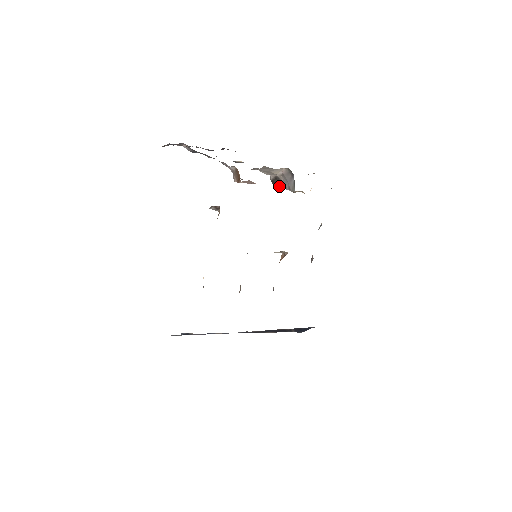
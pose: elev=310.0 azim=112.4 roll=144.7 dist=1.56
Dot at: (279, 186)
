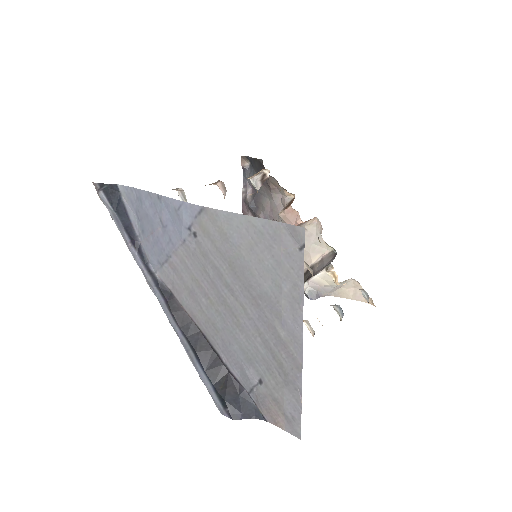
Dot at: (304, 285)
